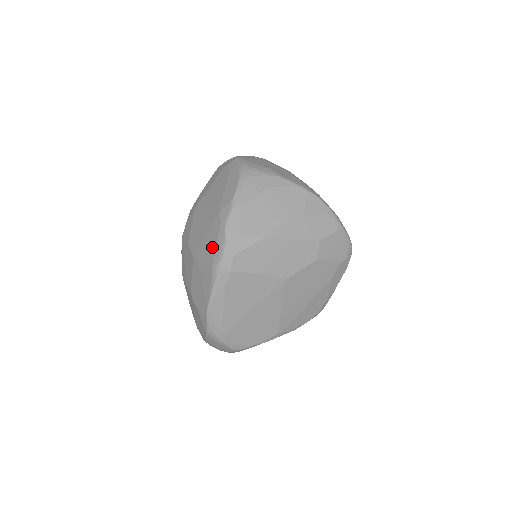
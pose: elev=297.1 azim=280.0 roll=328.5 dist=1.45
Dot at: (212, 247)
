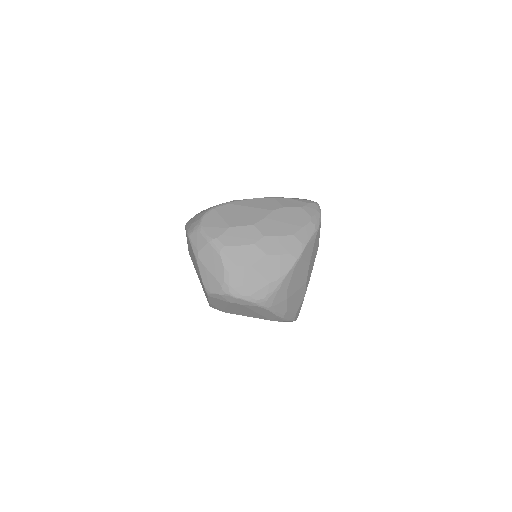
Dot at: occluded
